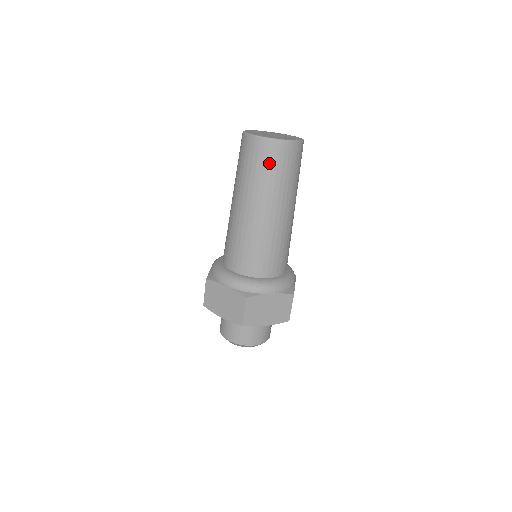
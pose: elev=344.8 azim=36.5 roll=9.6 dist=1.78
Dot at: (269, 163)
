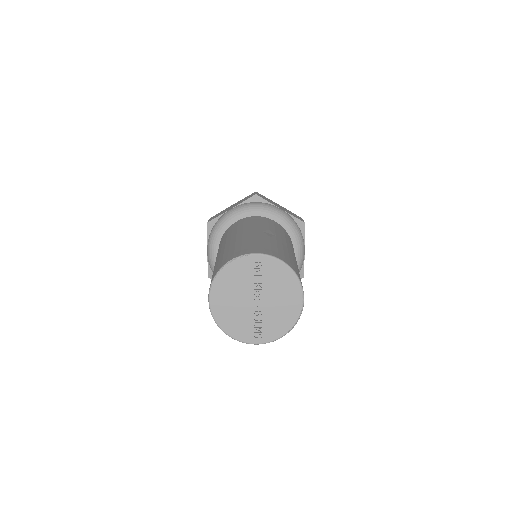
Dot at: occluded
